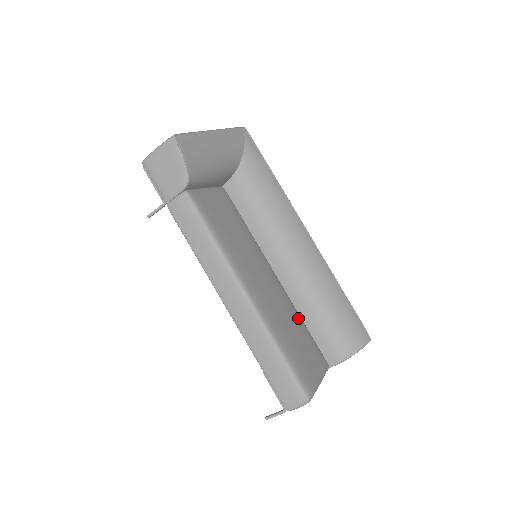
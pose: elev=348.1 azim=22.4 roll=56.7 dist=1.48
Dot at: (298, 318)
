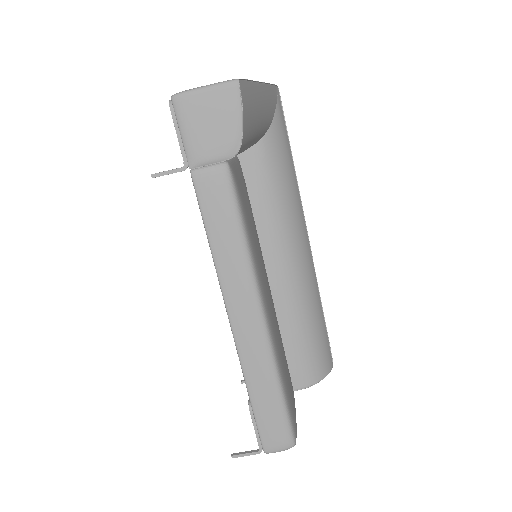
Dot at: (281, 338)
